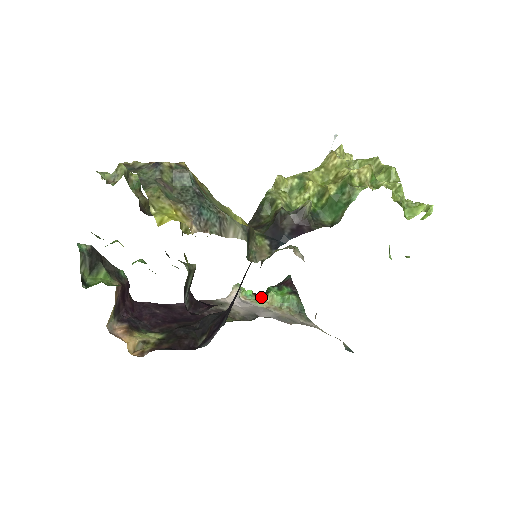
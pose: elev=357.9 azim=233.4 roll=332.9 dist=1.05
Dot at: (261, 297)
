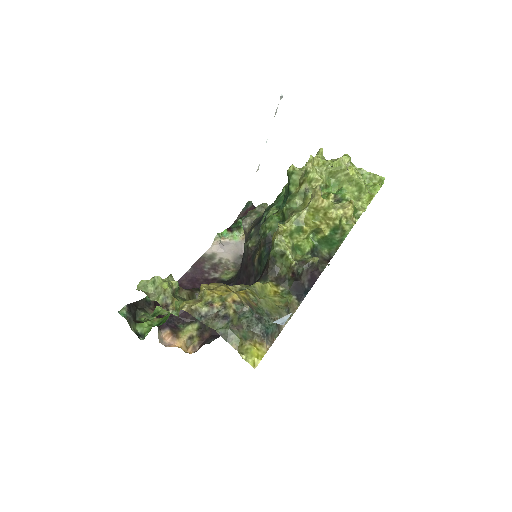
Dot at: (235, 232)
